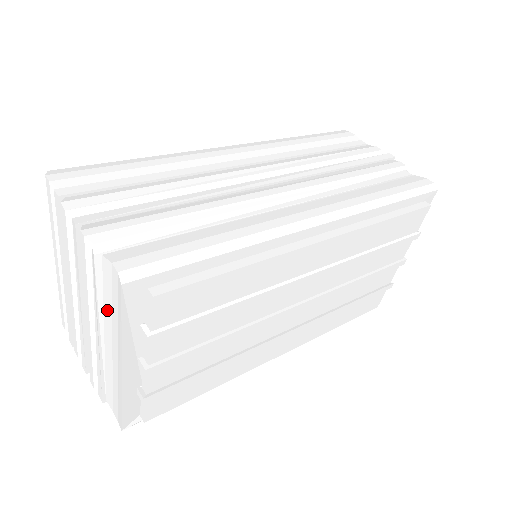
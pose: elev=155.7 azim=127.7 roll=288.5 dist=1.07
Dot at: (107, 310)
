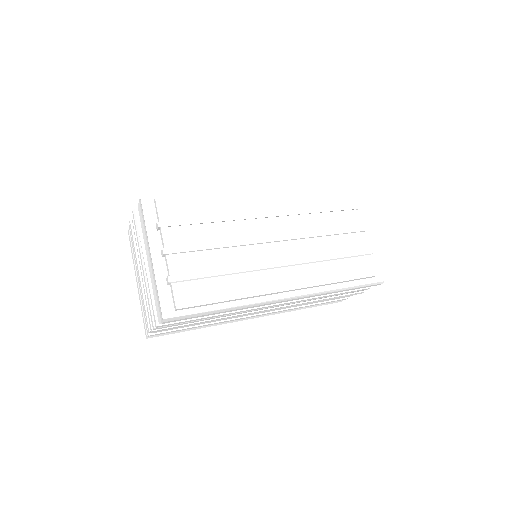
Dot at: (144, 236)
